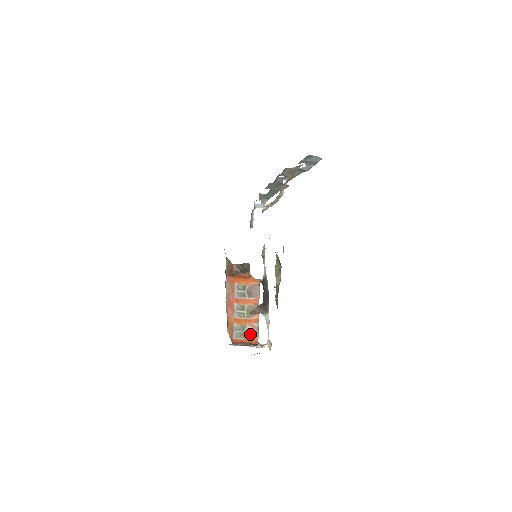
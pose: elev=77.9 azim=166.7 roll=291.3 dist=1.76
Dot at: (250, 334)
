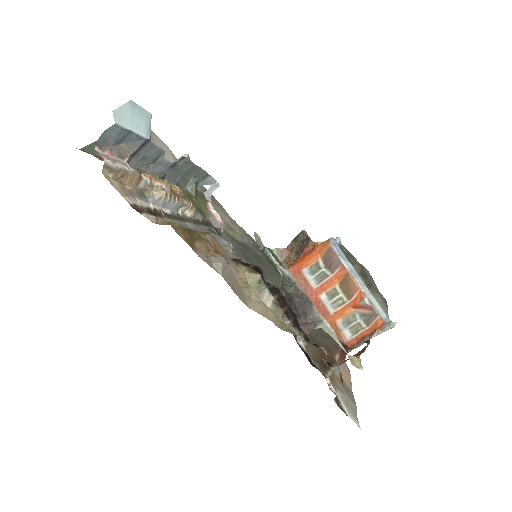
Dot at: (367, 318)
